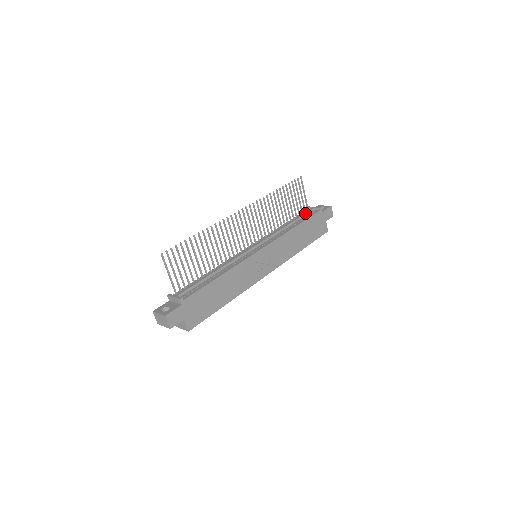
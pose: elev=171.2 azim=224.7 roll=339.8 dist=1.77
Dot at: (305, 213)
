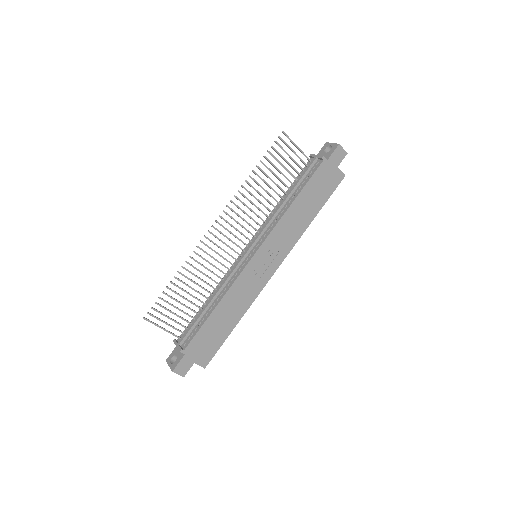
Dot at: (304, 173)
